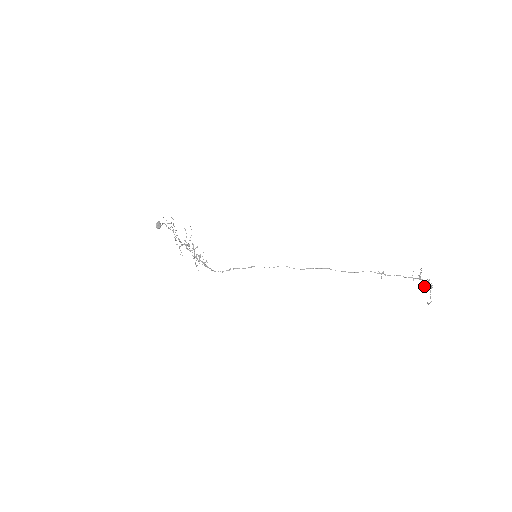
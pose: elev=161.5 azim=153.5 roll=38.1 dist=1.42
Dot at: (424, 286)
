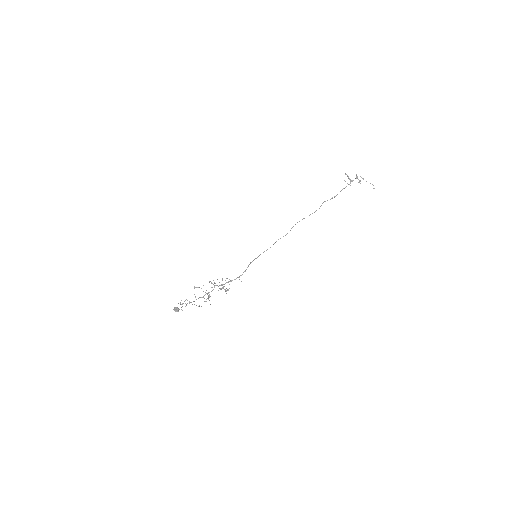
Dot at: (359, 181)
